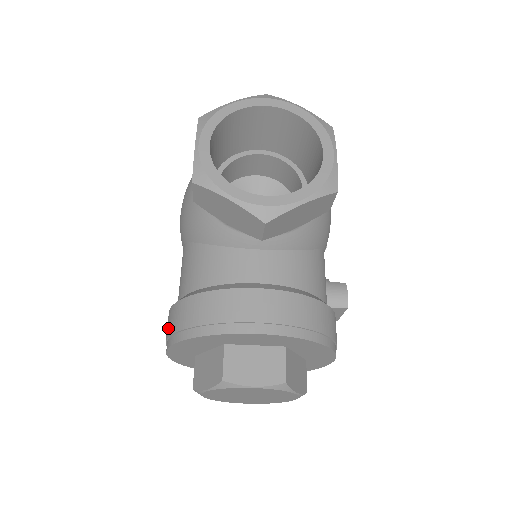
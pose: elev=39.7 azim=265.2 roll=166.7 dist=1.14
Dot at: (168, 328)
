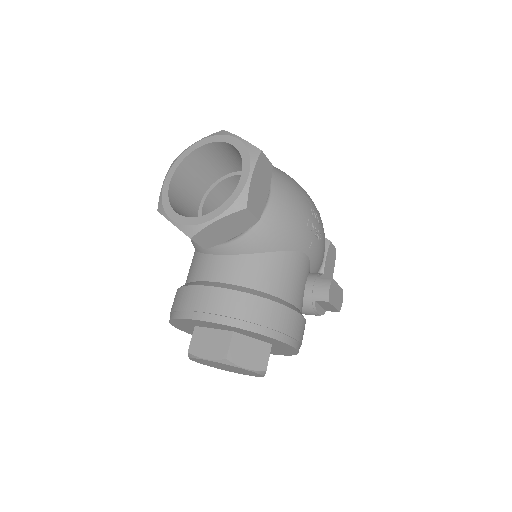
Dot at: occluded
